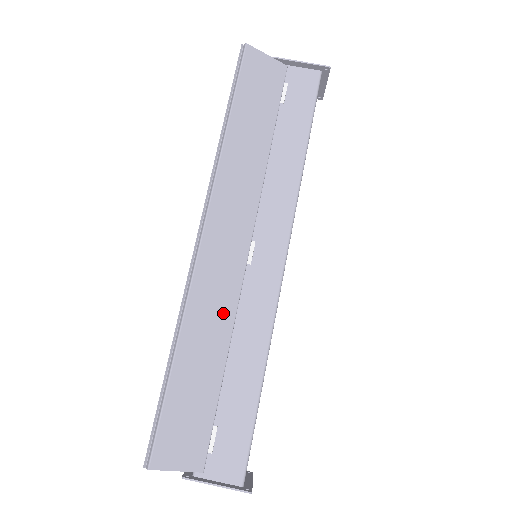
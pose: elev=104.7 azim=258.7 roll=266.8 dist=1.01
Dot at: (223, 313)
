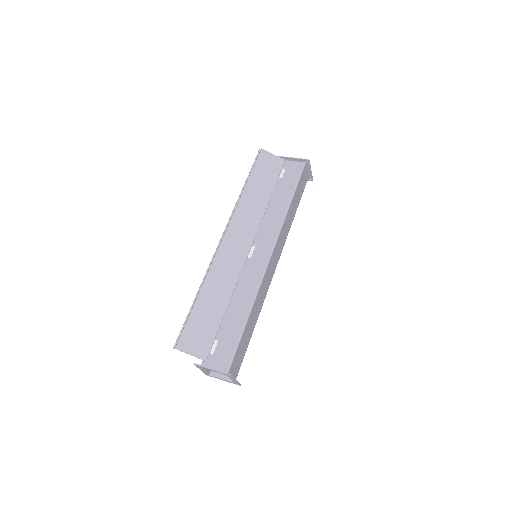
Dot at: (230, 279)
